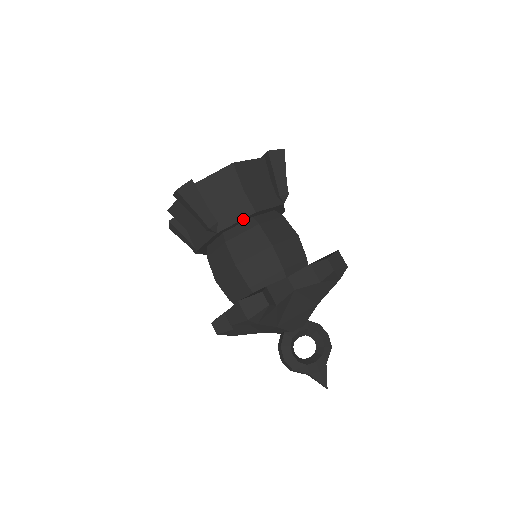
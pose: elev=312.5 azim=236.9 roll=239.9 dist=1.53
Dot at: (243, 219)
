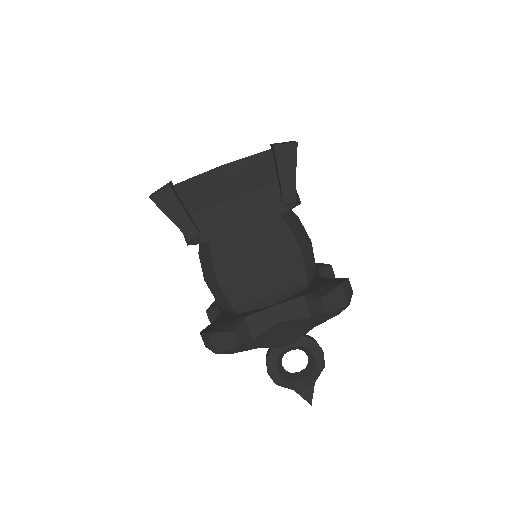
Dot at: (230, 233)
